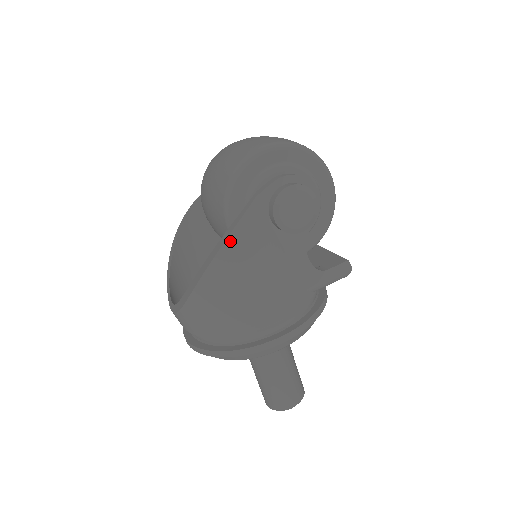
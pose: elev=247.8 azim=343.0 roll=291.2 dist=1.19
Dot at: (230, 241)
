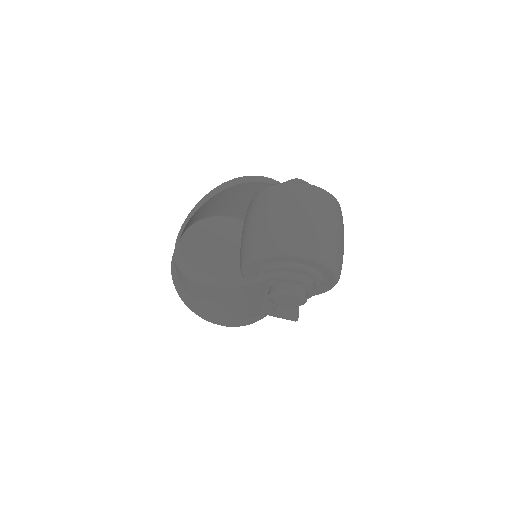
Dot at: (230, 288)
